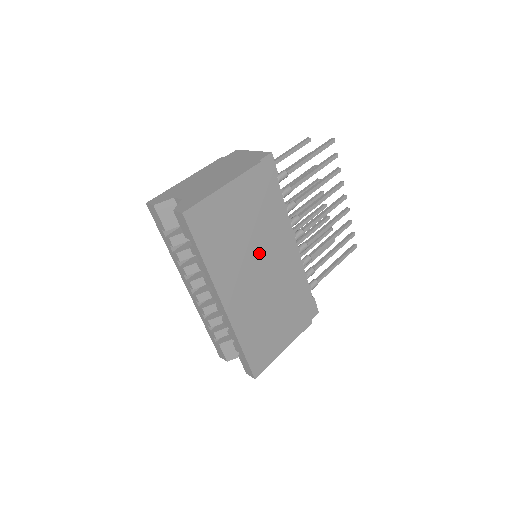
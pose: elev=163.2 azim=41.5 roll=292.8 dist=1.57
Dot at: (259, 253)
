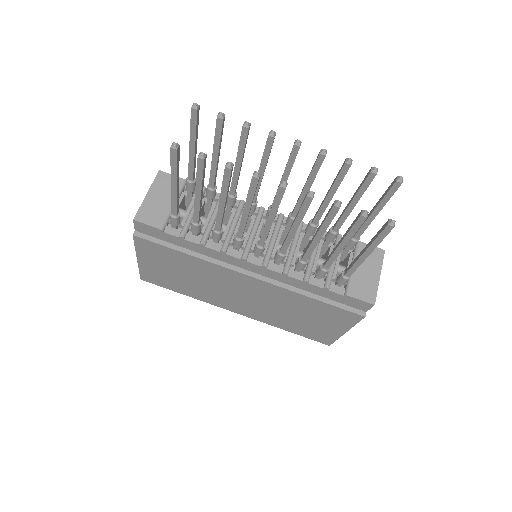
Dot at: (220, 284)
